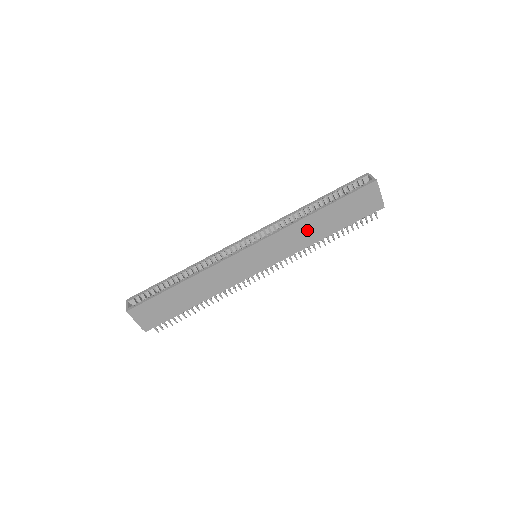
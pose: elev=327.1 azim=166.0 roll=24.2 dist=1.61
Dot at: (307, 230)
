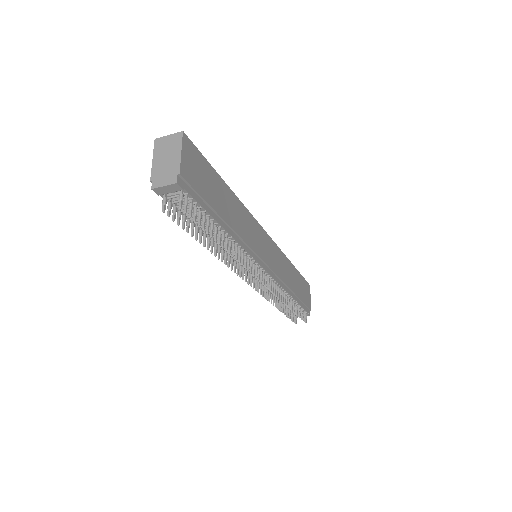
Dot at: (288, 272)
